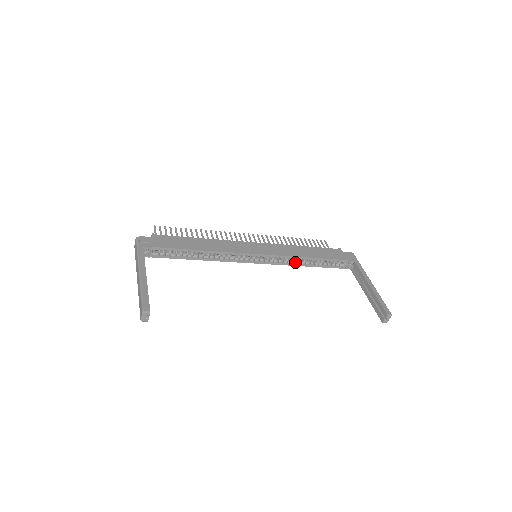
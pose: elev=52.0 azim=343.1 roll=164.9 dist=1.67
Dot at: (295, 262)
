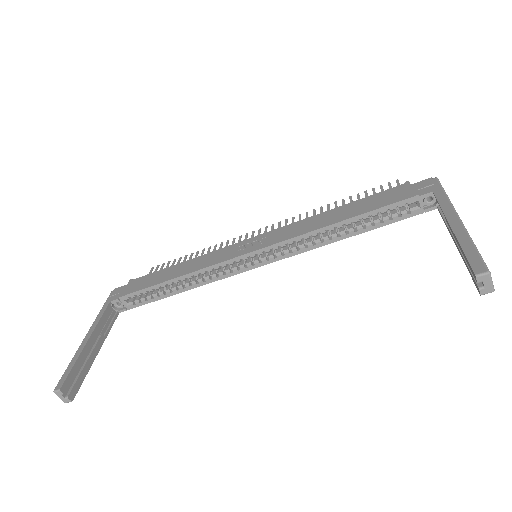
Dot at: (319, 240)
